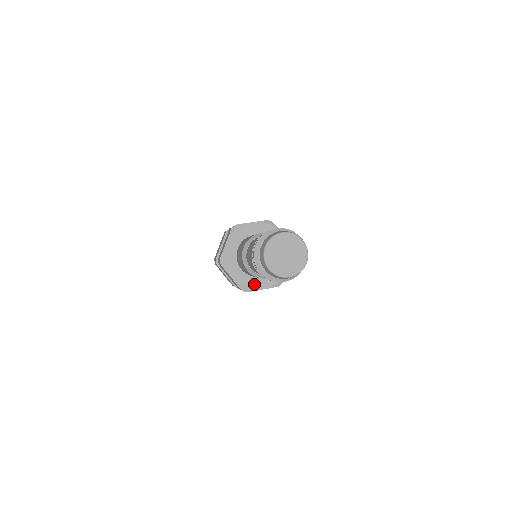
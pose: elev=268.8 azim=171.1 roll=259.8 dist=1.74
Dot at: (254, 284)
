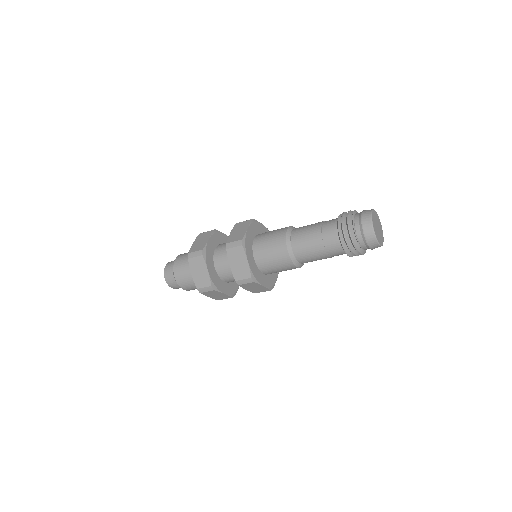
Dot at: (259, 277)
